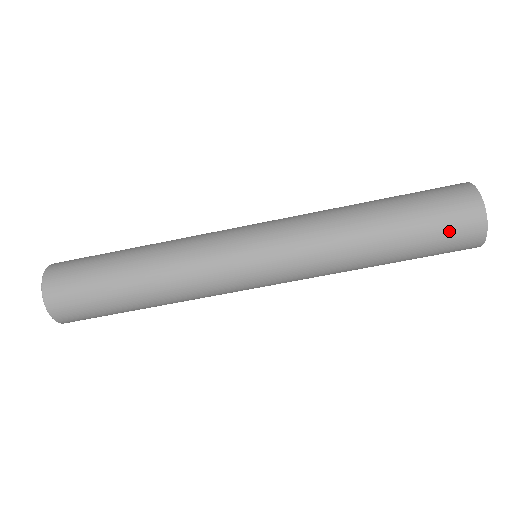
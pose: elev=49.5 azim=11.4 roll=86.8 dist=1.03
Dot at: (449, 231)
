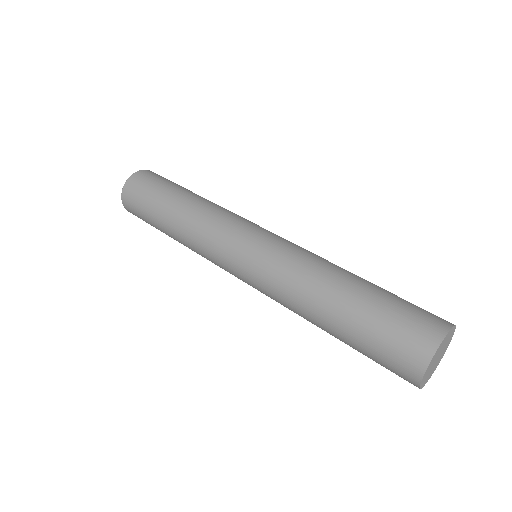
Dot at: (407, 317)
